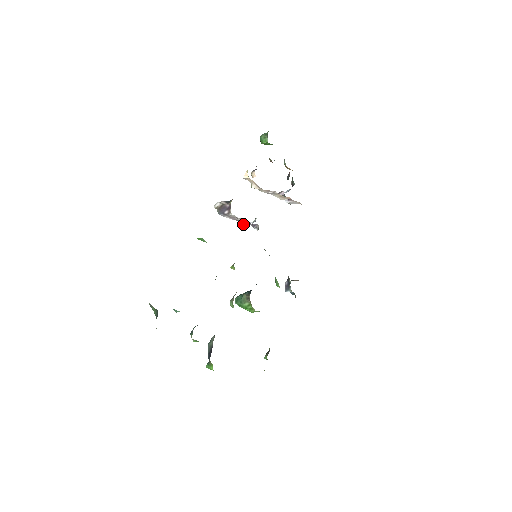
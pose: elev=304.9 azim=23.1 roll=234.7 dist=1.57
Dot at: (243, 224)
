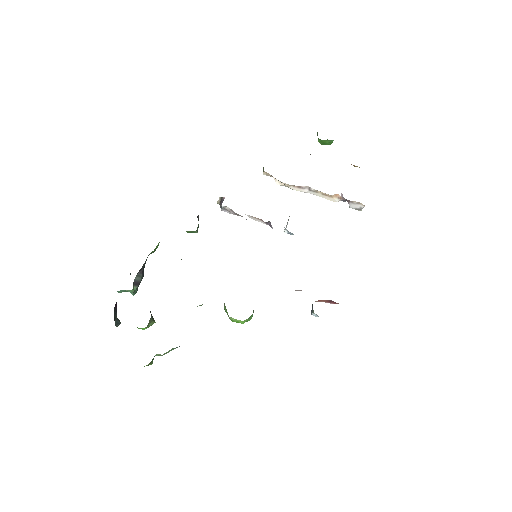
Dot at: occluded
